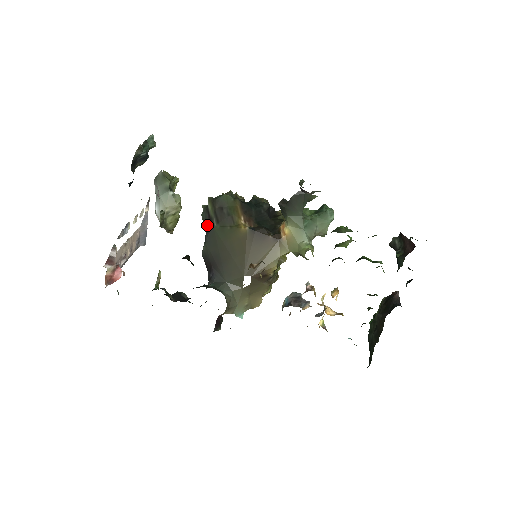
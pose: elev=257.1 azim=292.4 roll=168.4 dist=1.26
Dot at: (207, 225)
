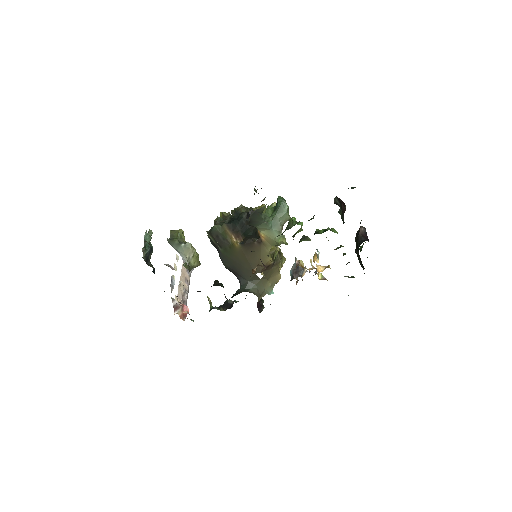
Dot at: (217, 250)
